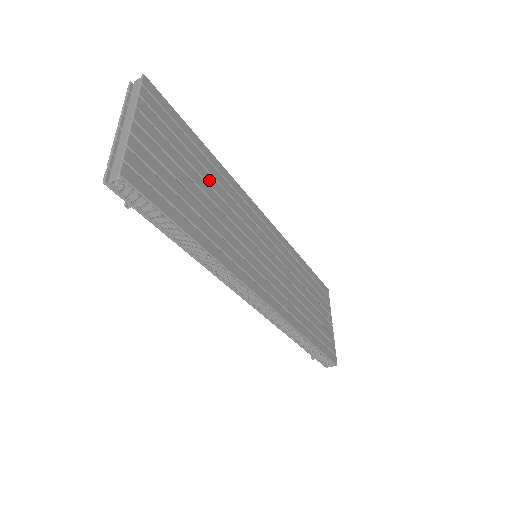
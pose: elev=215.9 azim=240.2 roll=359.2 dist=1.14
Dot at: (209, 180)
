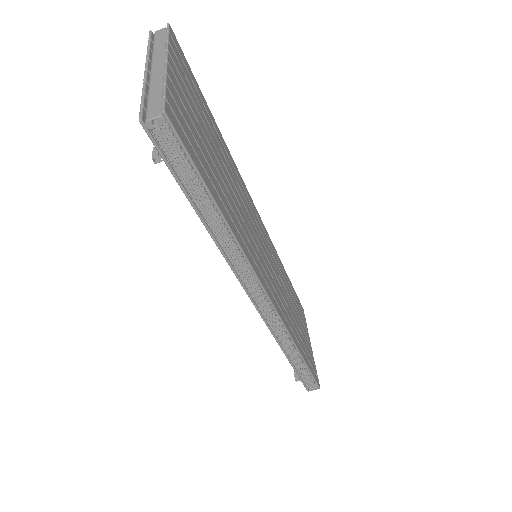
Dot at: (223, 159)
